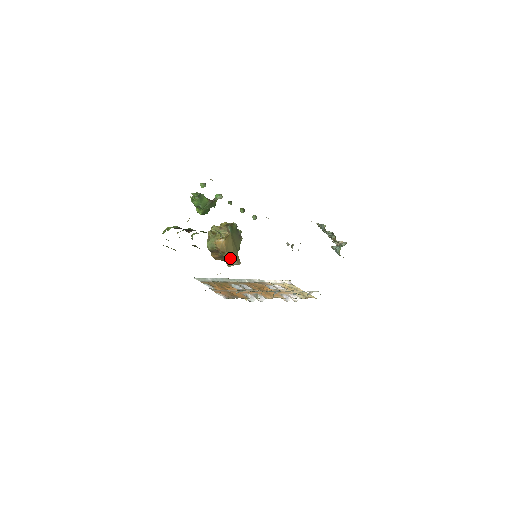
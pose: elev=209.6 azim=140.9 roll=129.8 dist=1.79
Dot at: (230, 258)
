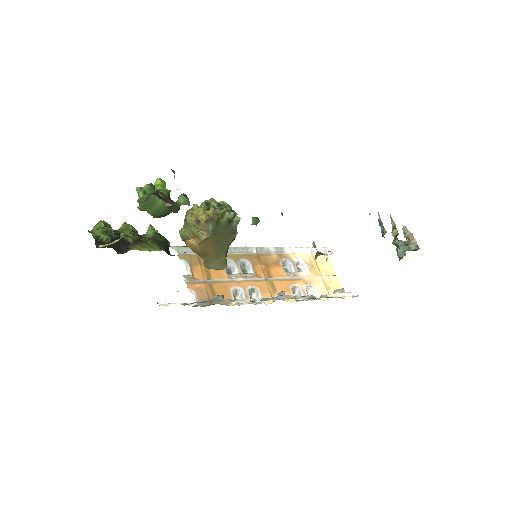
Dot at: (209, 261)
